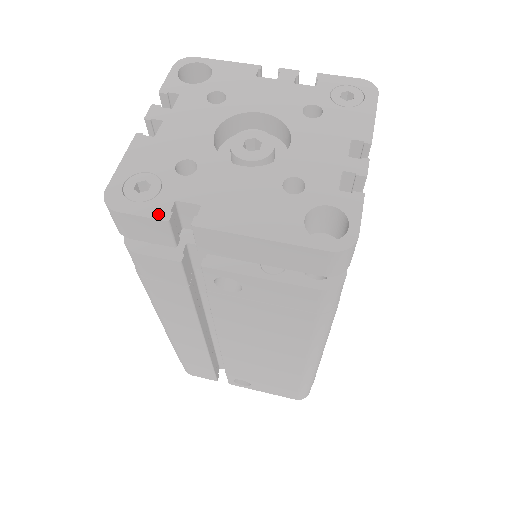
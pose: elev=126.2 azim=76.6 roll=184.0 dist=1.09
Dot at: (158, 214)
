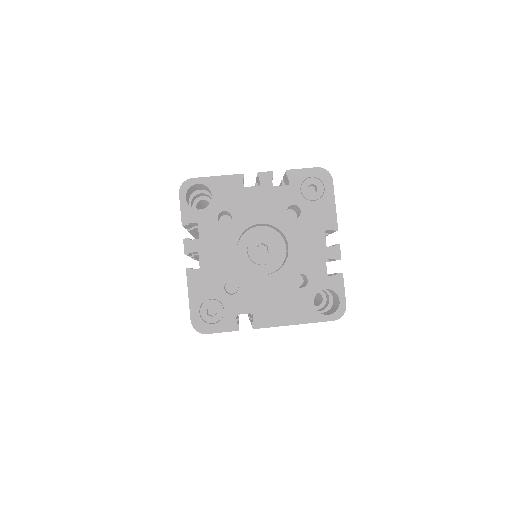
Dot at: (231, 328)
